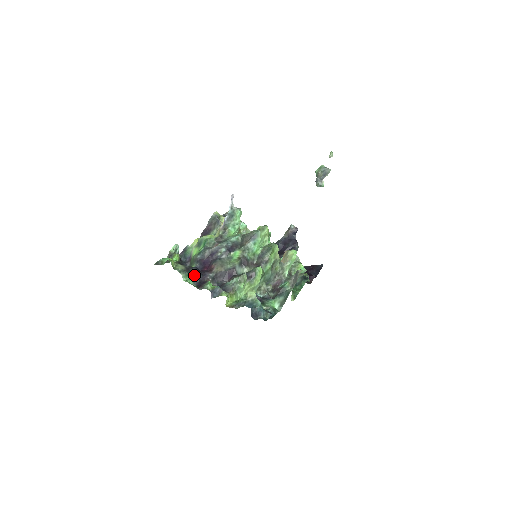
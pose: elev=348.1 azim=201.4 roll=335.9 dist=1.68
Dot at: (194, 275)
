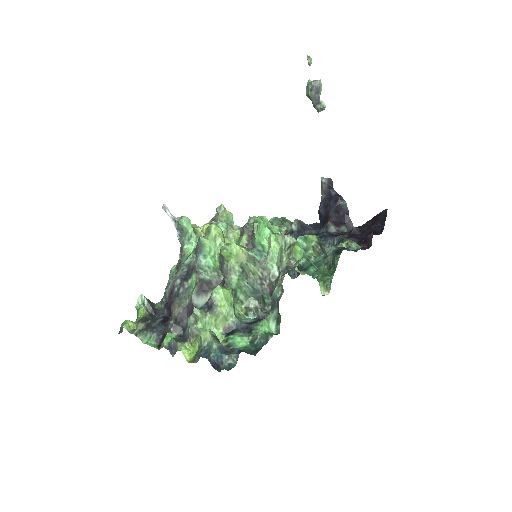
Dot at: (155, 331)
